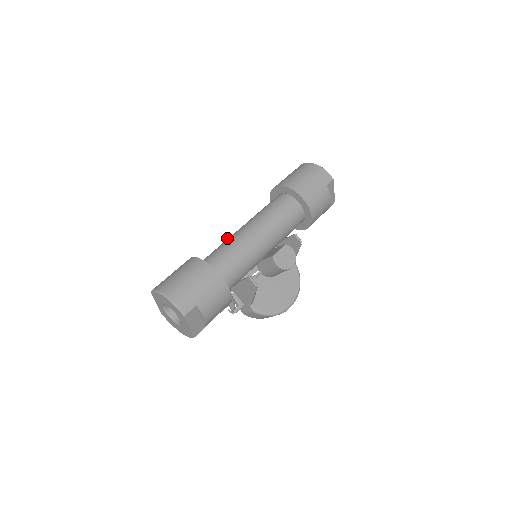
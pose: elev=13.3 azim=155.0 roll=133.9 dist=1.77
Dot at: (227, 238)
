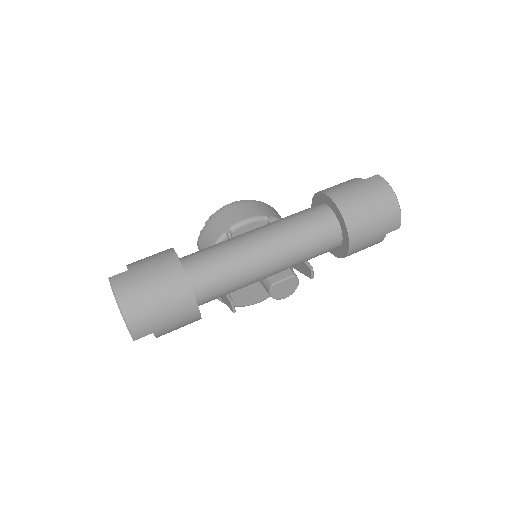
Dot at: (238, 205)
